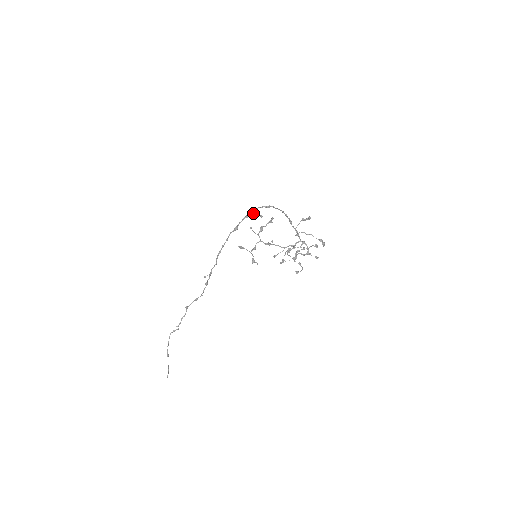
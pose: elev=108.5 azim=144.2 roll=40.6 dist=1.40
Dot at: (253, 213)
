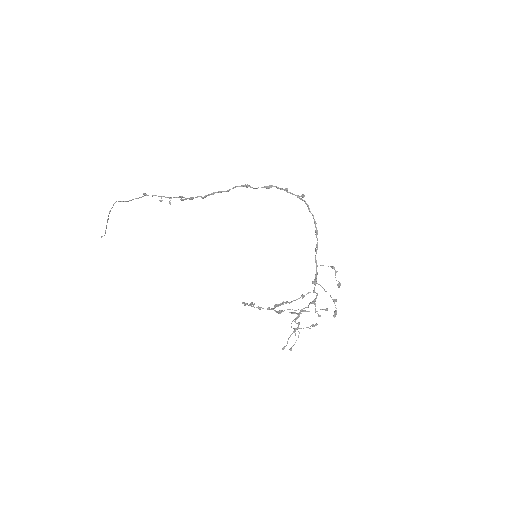
Dot at: (279, 188)
